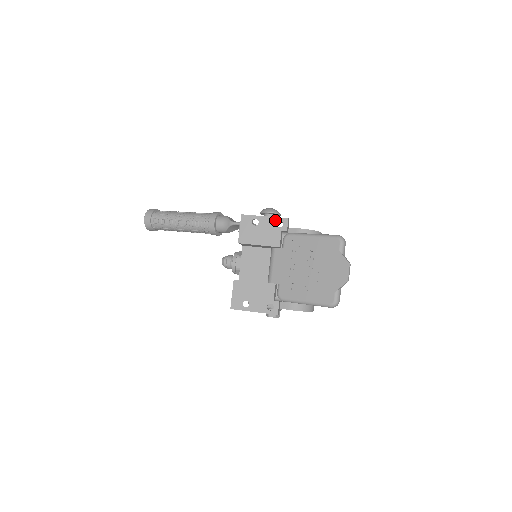
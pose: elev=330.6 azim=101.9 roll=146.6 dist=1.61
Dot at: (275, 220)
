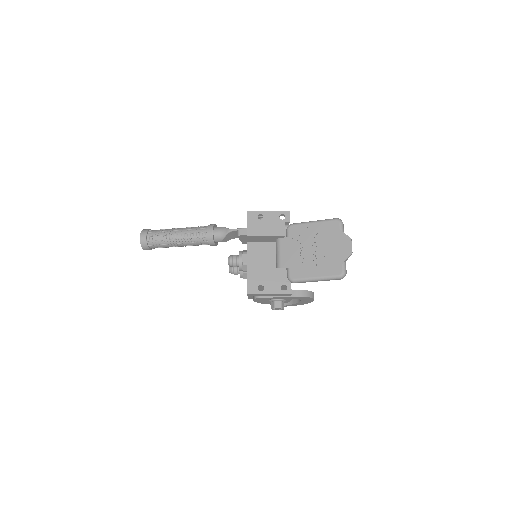
Dot at: (278, 214)
